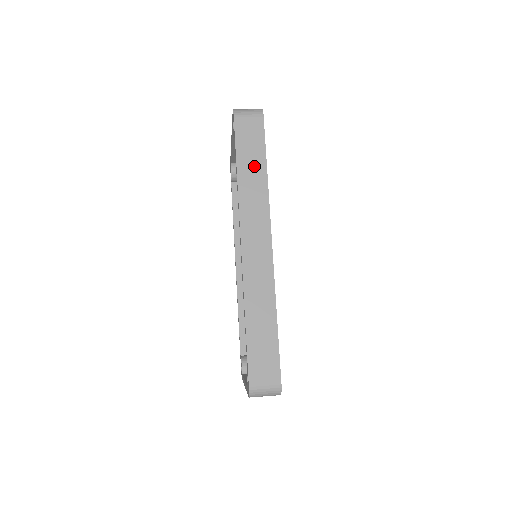
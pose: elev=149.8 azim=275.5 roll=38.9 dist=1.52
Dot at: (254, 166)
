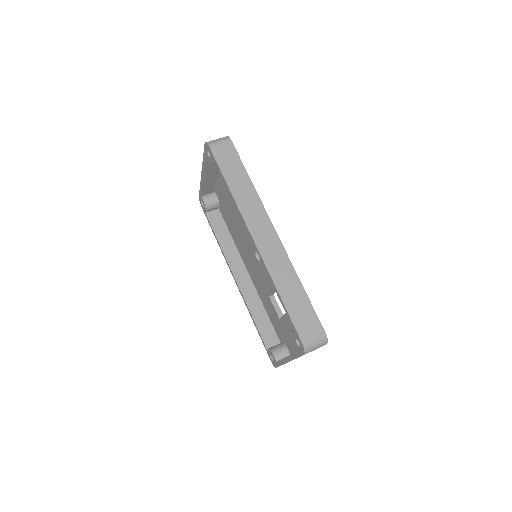
Dot at: (239, 178)
